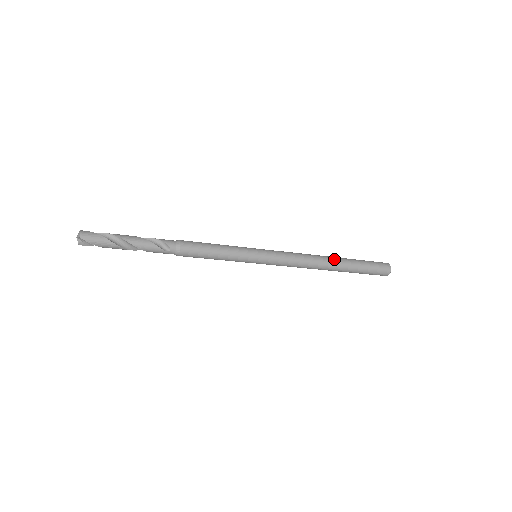
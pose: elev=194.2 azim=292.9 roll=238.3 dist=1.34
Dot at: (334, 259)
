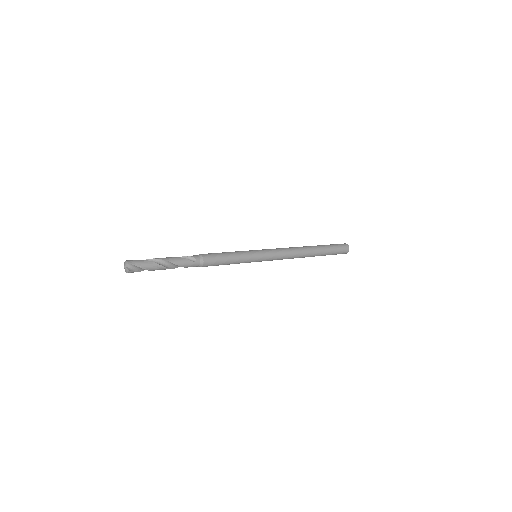
Dot at: (308, 246)
